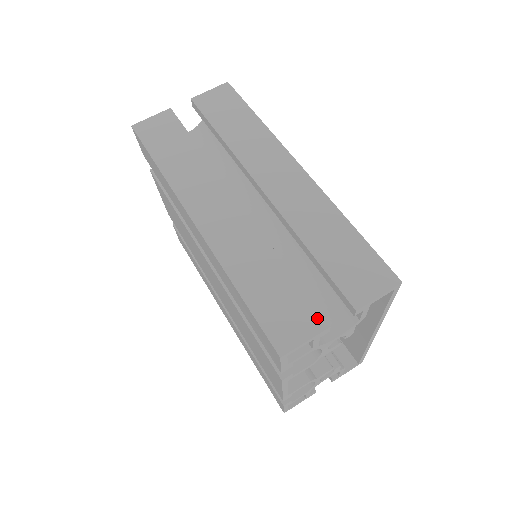
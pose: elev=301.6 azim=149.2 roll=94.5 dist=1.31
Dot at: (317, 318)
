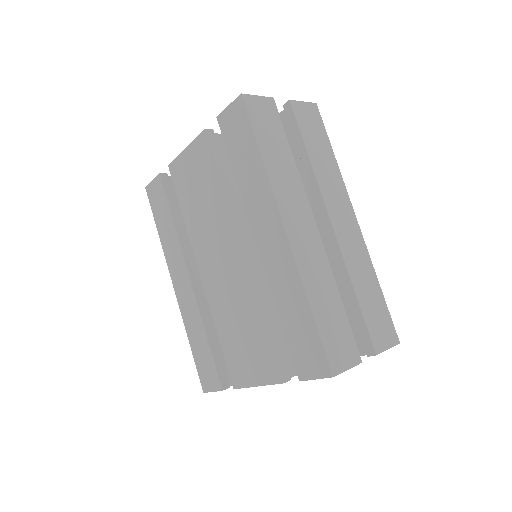
Dot at: (356, 353)
